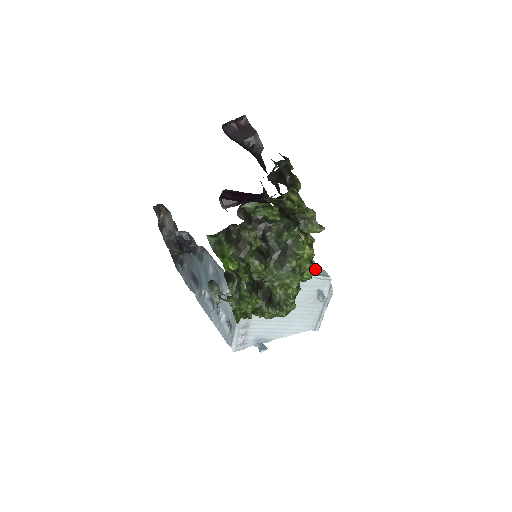
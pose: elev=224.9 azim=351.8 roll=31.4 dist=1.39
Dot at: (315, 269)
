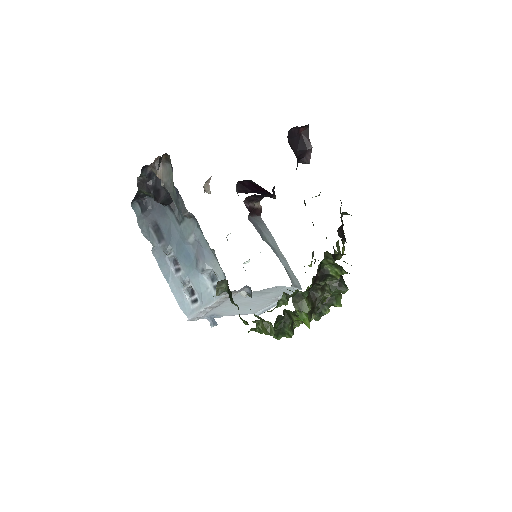
Dot at: (293, 279)
